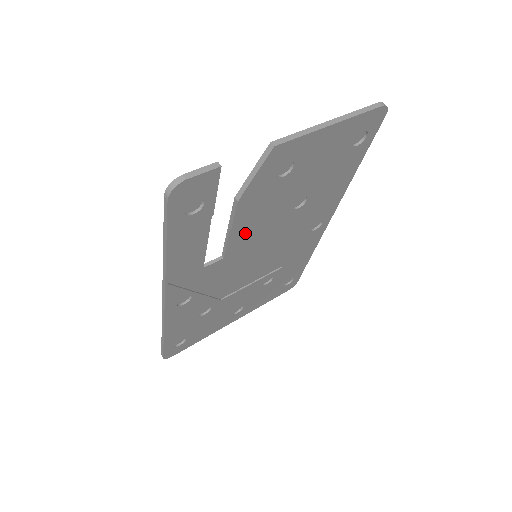
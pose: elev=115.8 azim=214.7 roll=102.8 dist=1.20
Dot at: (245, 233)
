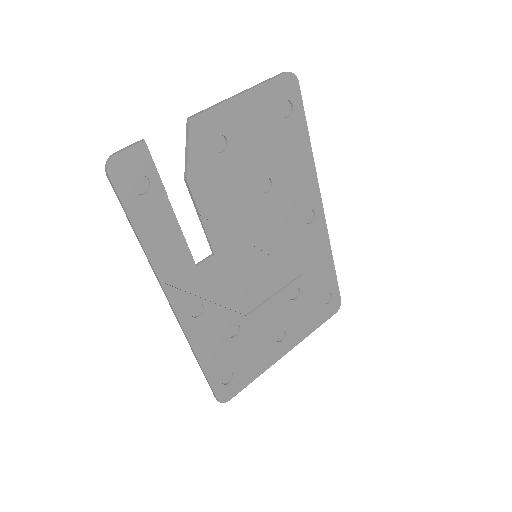
Dot at: (220, 221)
